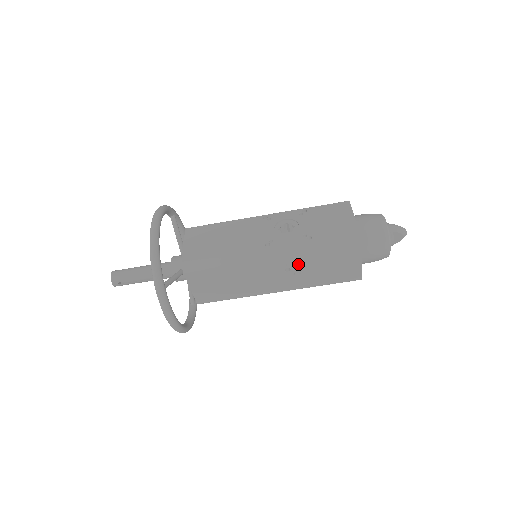
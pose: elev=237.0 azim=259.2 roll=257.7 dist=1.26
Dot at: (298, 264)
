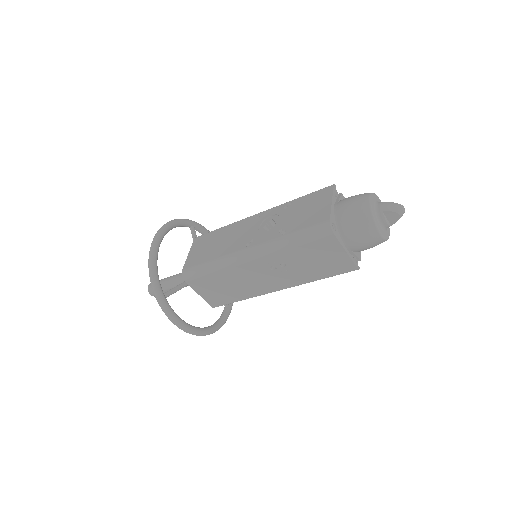
Dot at: (280, 261)
